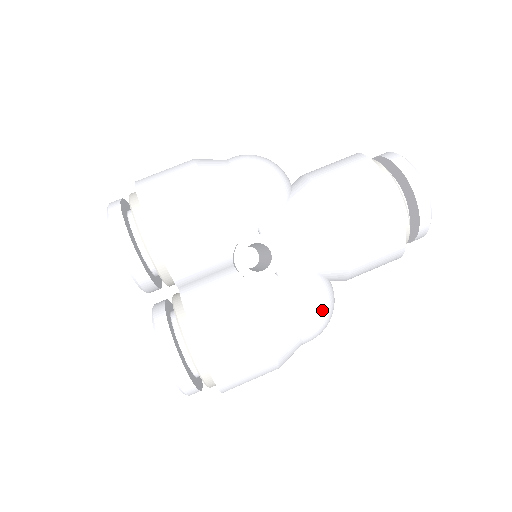
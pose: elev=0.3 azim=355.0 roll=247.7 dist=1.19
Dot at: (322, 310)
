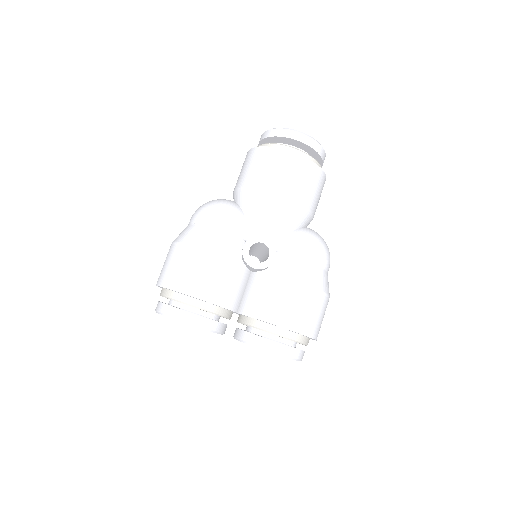
Dot at: (318, 244)
